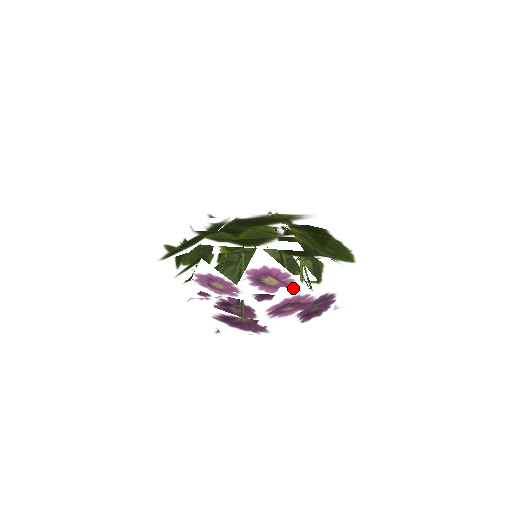
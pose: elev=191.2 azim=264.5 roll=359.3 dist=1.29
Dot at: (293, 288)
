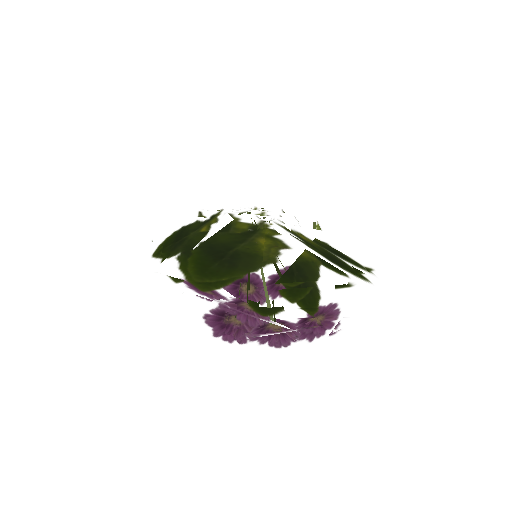
Dot at: (265, 328)
